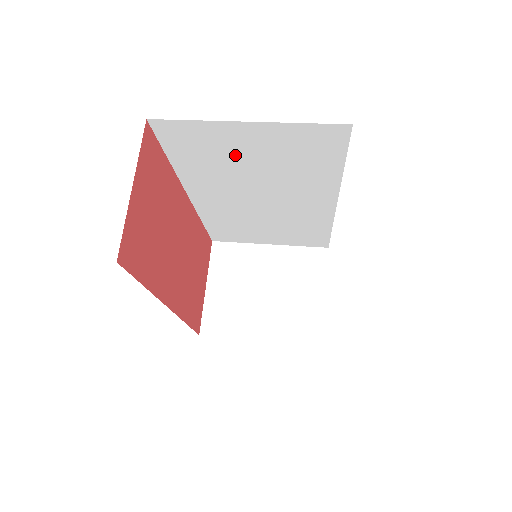
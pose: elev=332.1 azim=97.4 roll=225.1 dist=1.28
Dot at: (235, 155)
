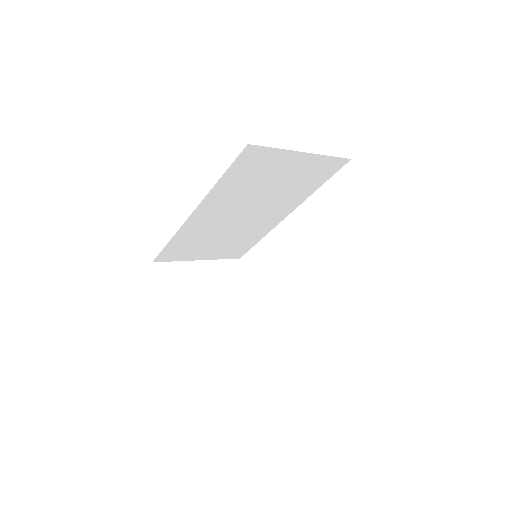
Dot at: (269, 176)
